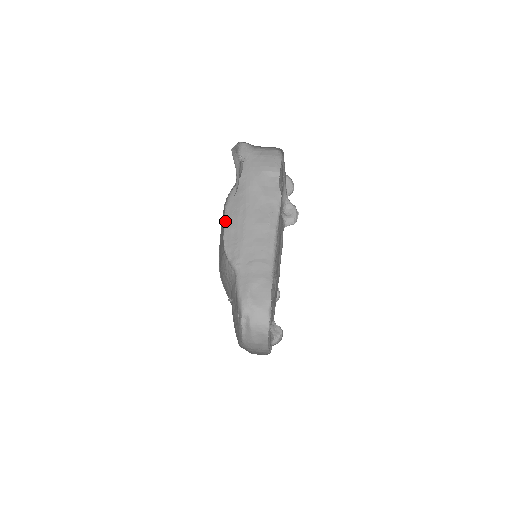
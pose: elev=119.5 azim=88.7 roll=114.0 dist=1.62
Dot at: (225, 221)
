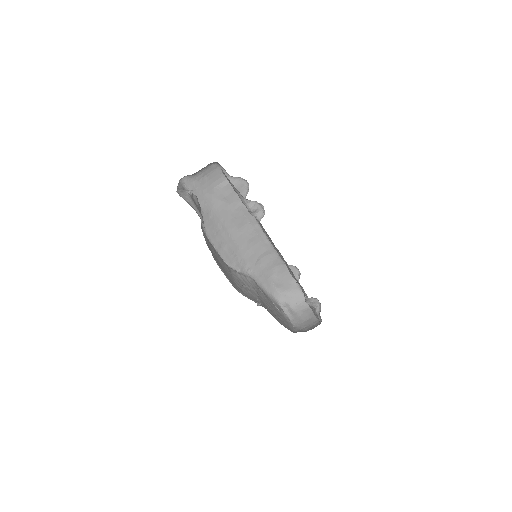
Dot at: (214, 245)
